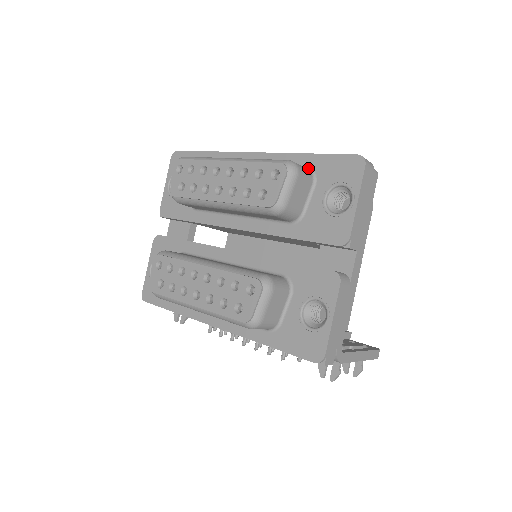
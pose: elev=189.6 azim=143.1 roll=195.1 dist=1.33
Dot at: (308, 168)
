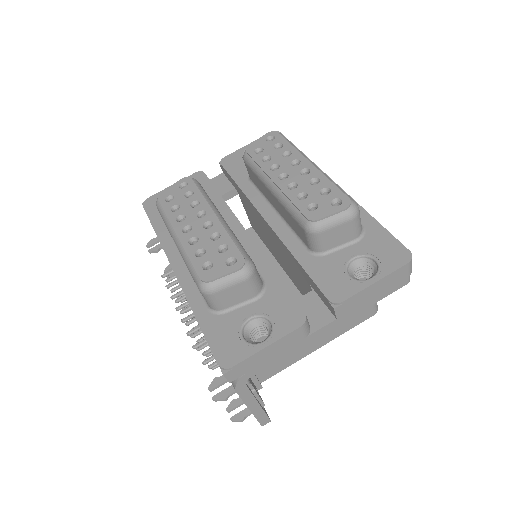
Dot at: (363, 226)
